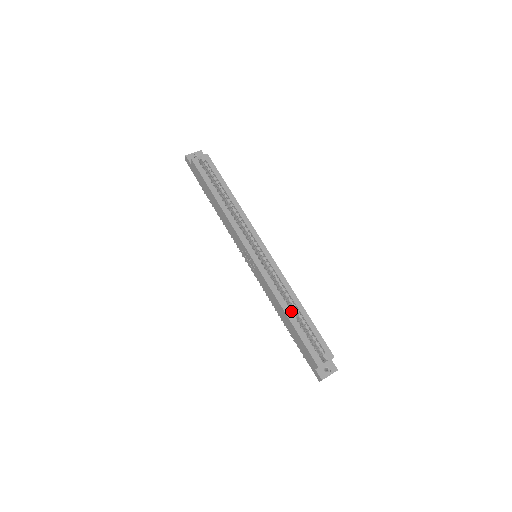
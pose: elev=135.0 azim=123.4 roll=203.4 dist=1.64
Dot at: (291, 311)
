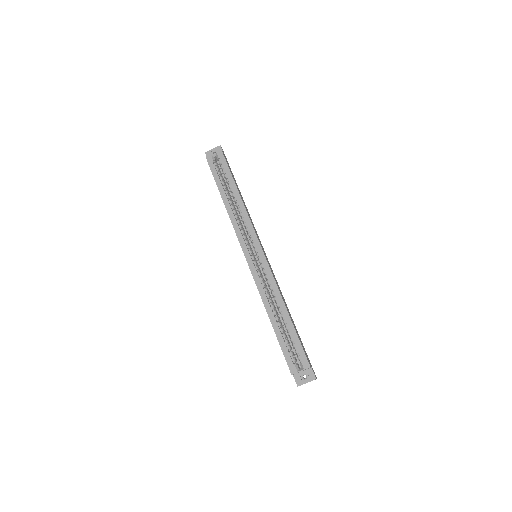
Dot at: (276, 316)
